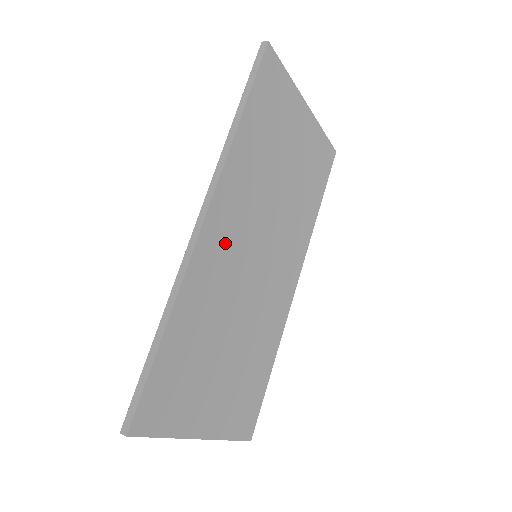
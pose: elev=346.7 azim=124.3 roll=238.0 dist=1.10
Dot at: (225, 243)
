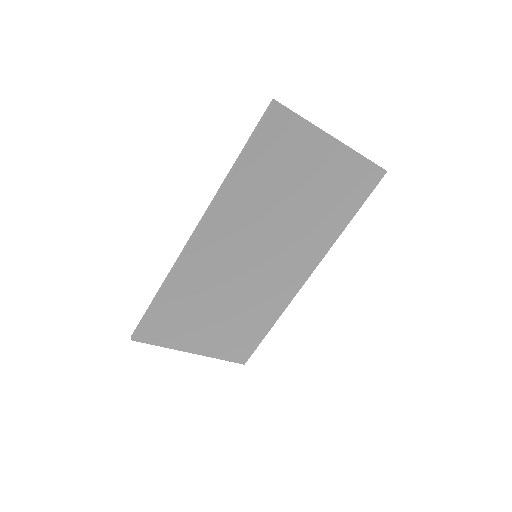
Dot at: (217, 249)
